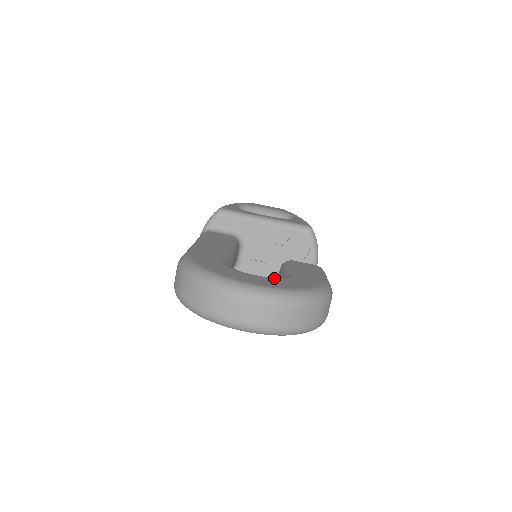
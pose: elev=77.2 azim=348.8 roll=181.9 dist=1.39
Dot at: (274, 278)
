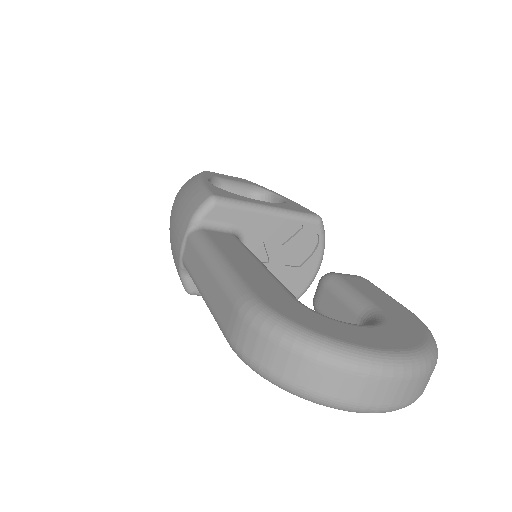
Dot at: (382, 325)
